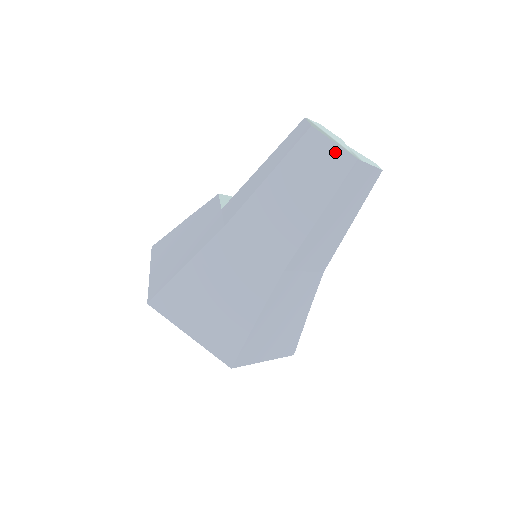
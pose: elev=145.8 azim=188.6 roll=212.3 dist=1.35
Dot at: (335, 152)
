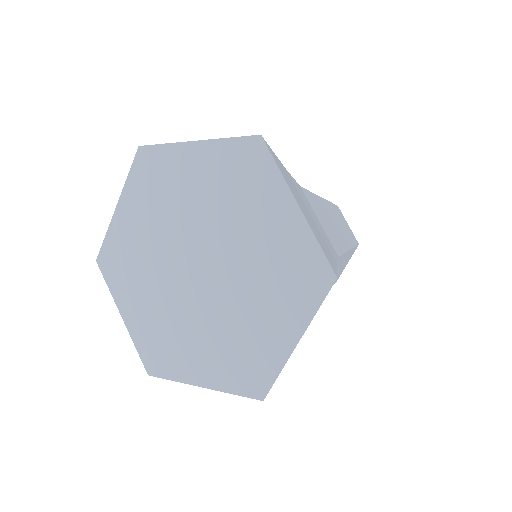
Dot at: (350, 229)
